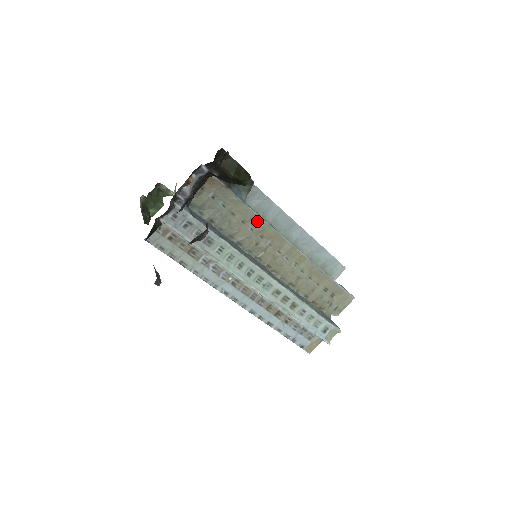
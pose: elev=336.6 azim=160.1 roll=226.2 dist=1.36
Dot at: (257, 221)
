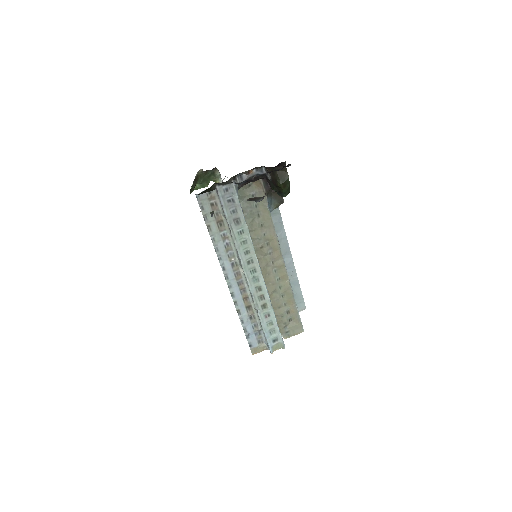
Dot at: (271, 230)
